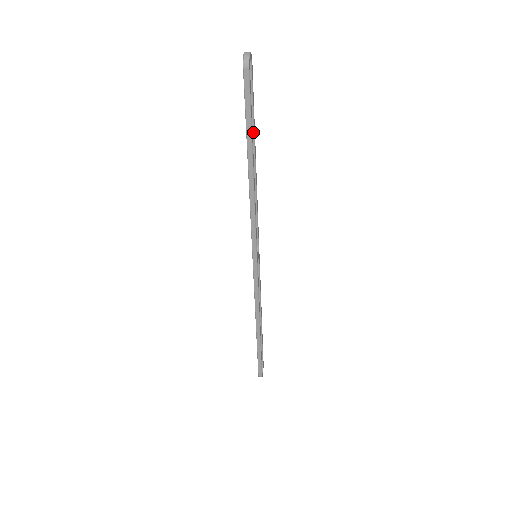
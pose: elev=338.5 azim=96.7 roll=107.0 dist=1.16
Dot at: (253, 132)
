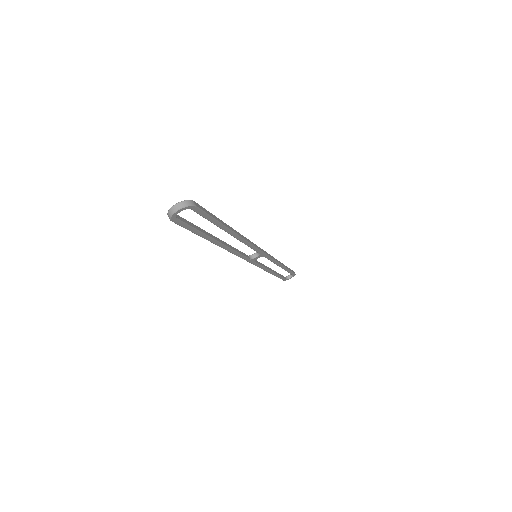
Dot at: (219, 227)
